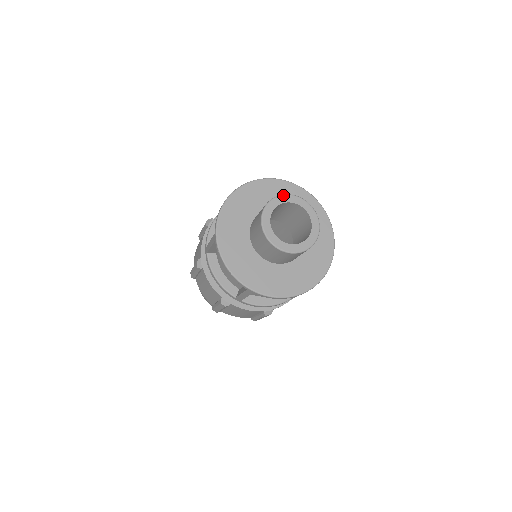
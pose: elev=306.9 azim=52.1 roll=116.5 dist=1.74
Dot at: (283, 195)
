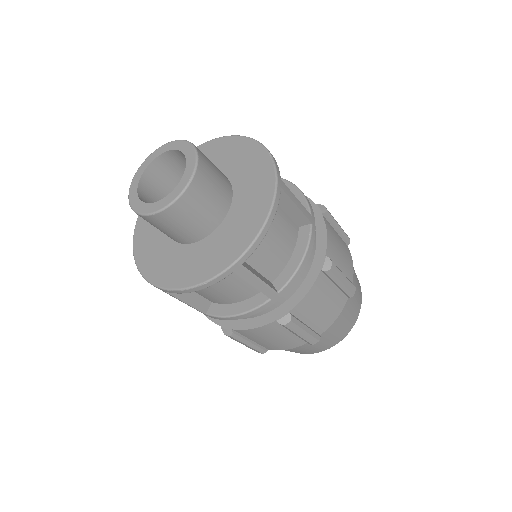
Dot at: (133, 178)
